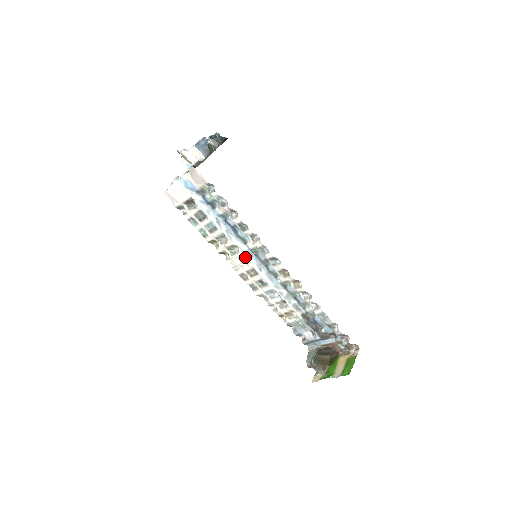
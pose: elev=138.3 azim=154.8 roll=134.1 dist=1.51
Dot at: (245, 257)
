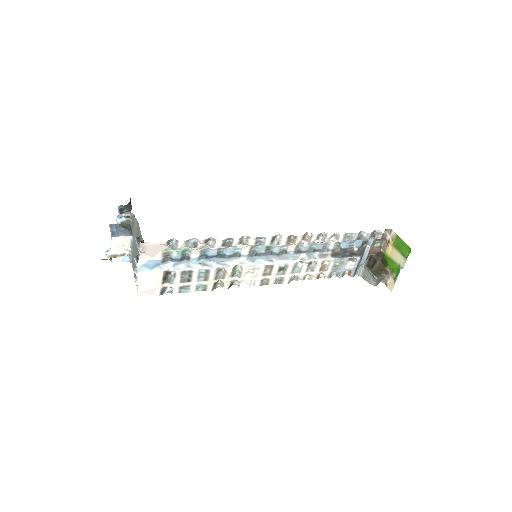
Dot at: (251, 265)
